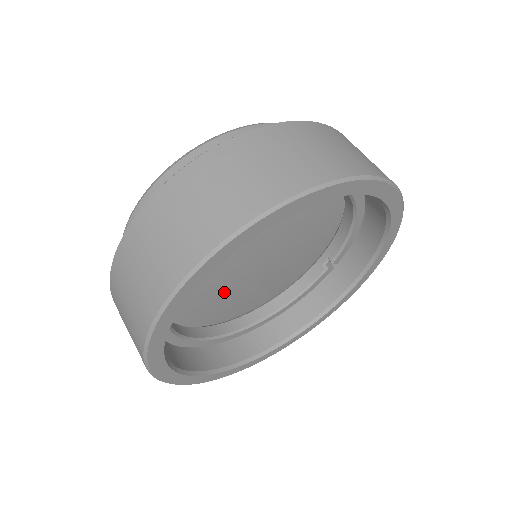
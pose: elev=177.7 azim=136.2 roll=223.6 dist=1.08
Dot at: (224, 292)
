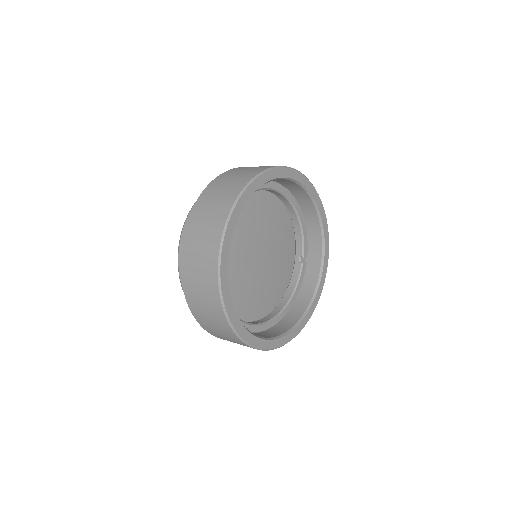
Dot at: (248, 285)
